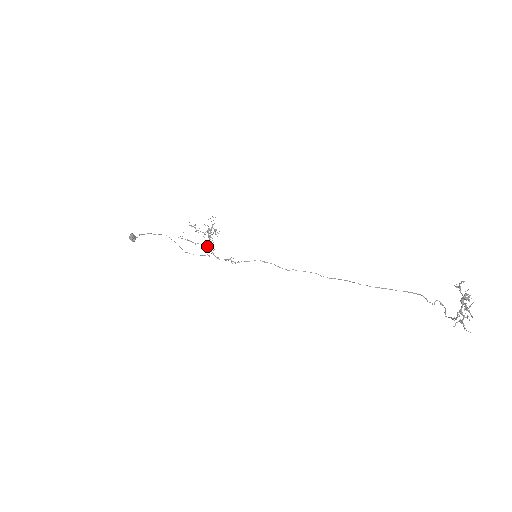
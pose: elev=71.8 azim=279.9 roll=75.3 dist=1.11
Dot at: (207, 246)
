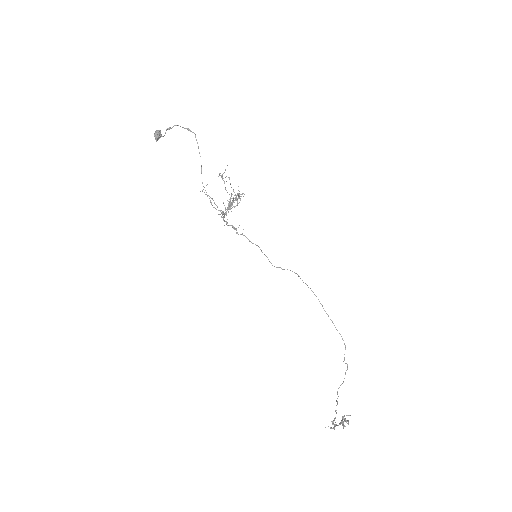
Dot at: occluded
